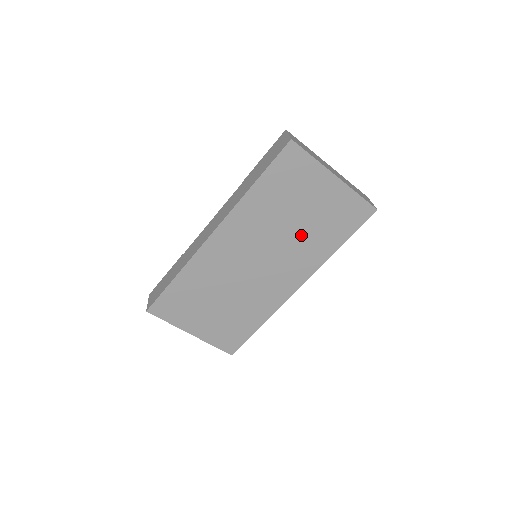
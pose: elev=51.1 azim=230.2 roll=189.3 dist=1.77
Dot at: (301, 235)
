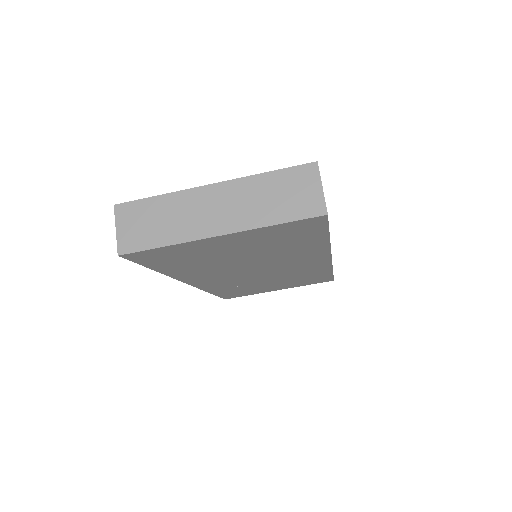
Dot at: (267, 255)
